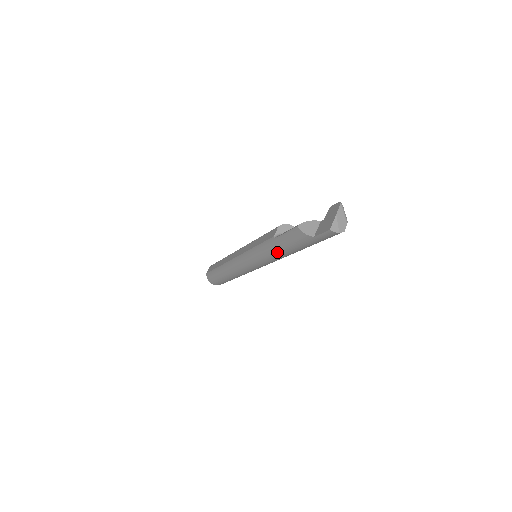
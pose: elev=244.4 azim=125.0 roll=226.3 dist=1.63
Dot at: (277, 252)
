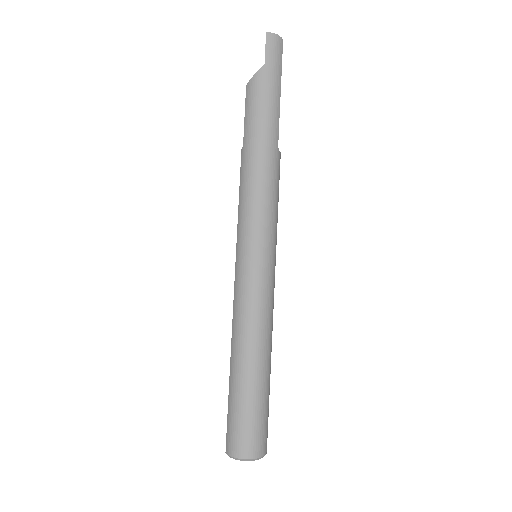
Dot at: (257, 155)
